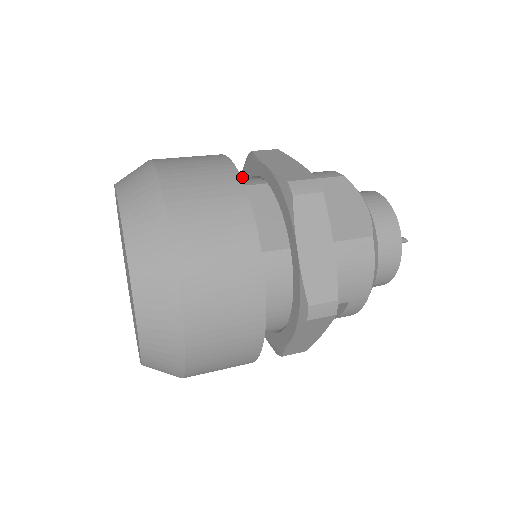
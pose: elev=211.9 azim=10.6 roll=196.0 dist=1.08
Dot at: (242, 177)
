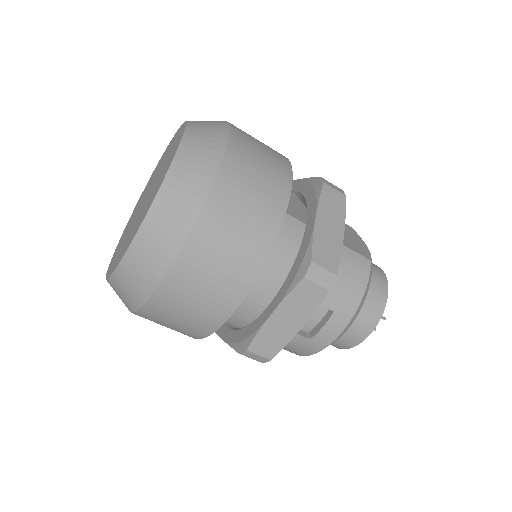
Dot at: occluded
